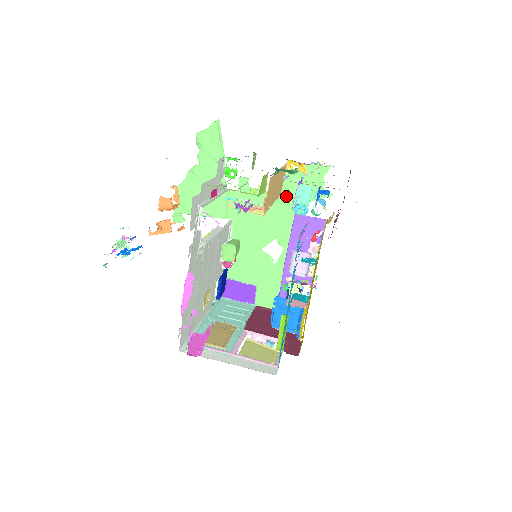
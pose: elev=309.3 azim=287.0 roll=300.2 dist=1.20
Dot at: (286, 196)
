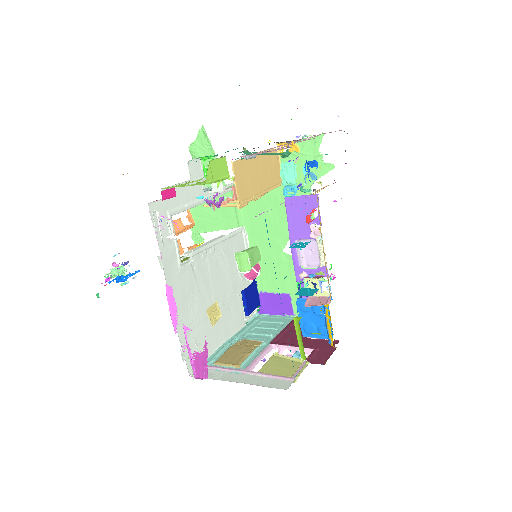
Dot at: occluded
